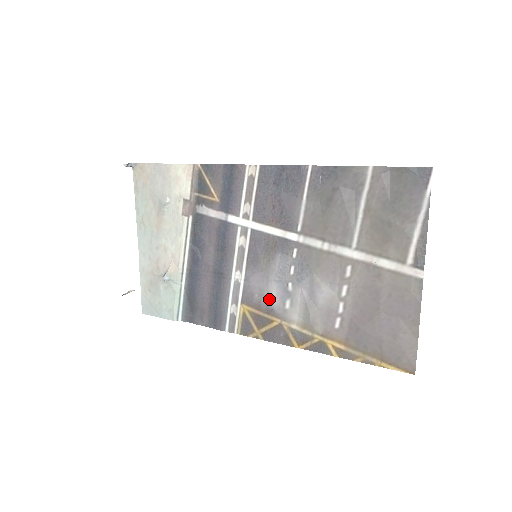
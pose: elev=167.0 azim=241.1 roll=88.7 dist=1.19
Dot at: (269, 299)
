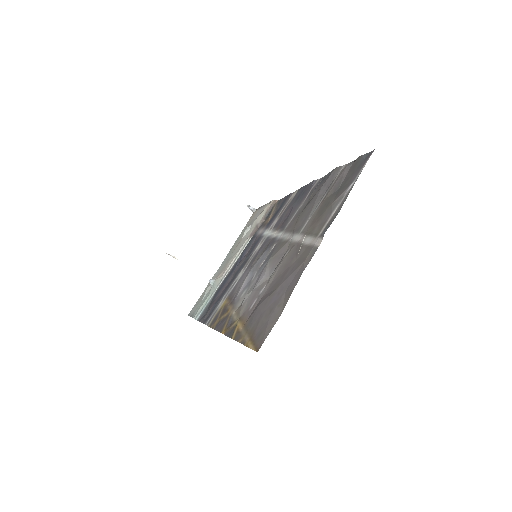
Dot at: (239, 290)
